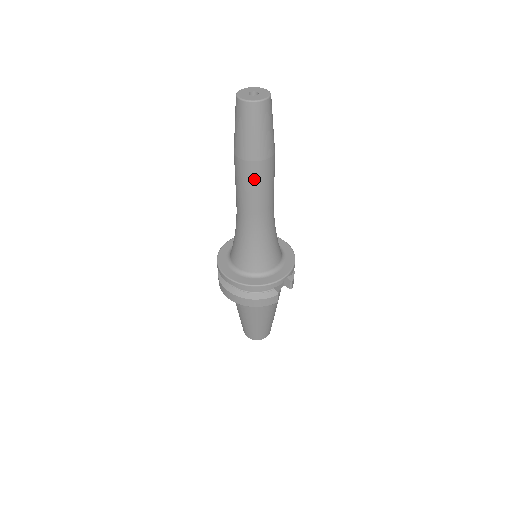
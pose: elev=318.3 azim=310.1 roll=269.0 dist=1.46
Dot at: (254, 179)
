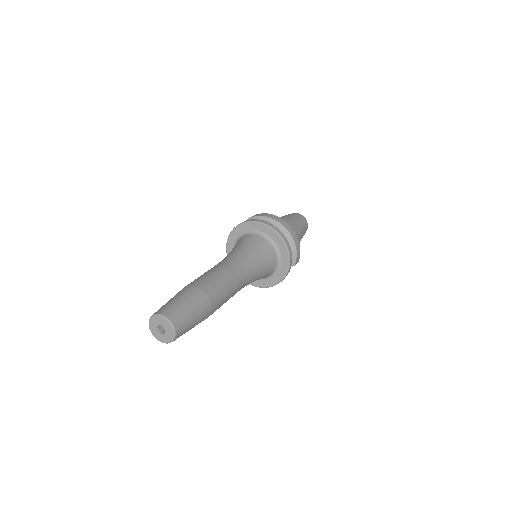
Dot at: occluded
